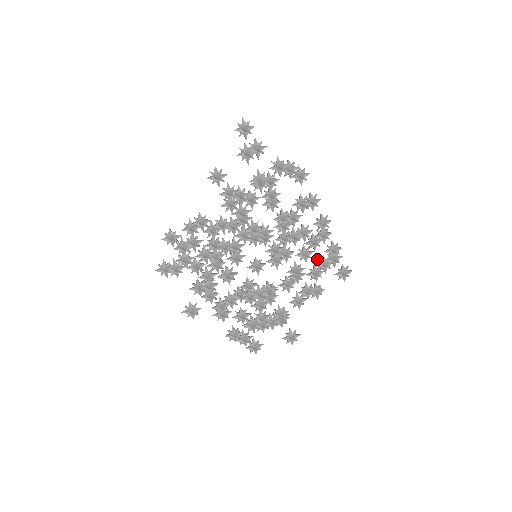
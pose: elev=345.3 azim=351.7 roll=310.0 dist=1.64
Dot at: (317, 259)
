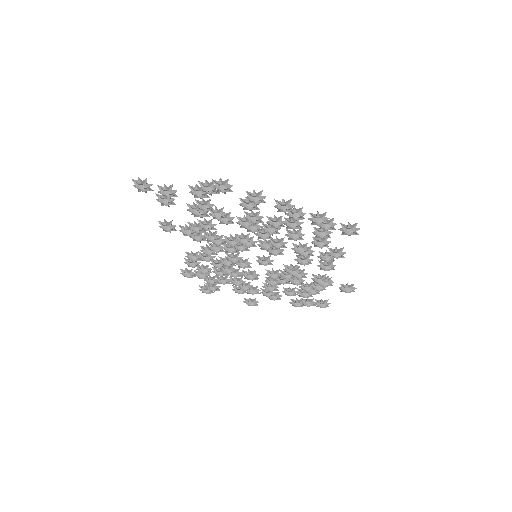
Dot at: occluded
